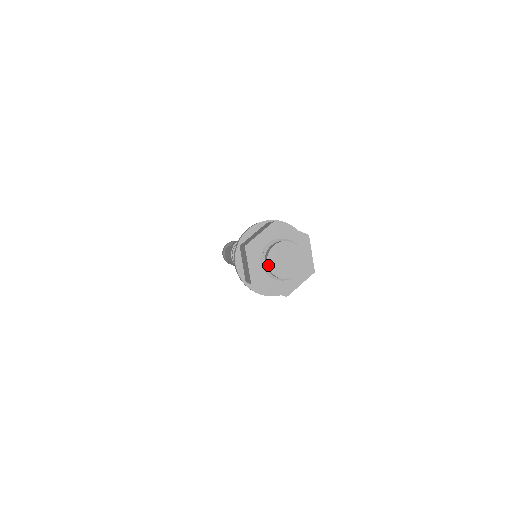
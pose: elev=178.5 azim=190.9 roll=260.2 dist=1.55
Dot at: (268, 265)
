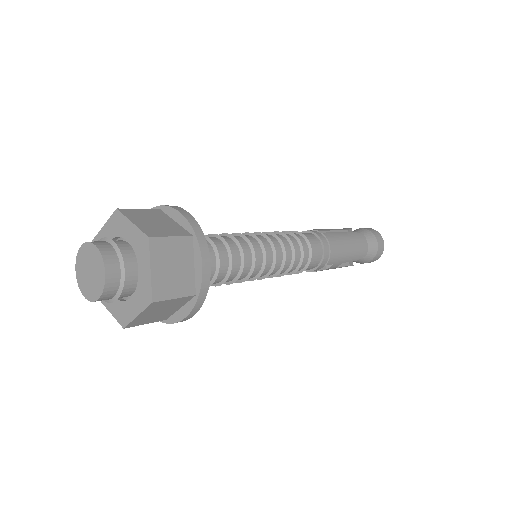
Dot at: (85, 298)
